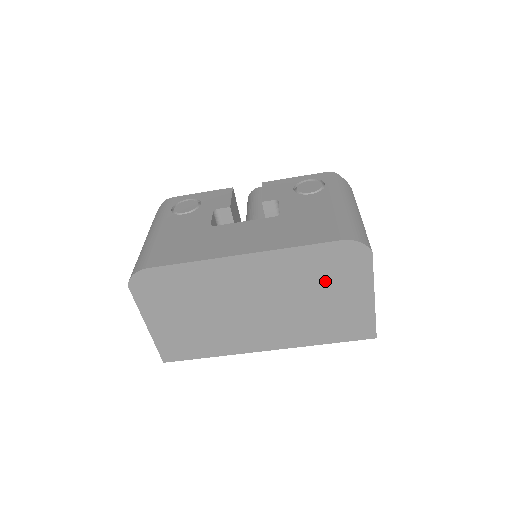
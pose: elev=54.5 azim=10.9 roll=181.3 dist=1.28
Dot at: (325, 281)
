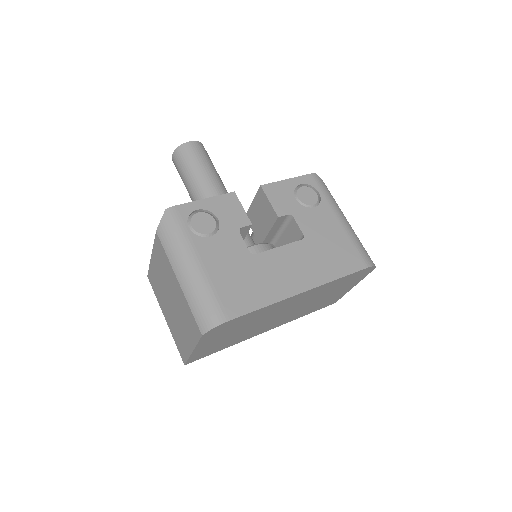
Dot at: (337, 288)
